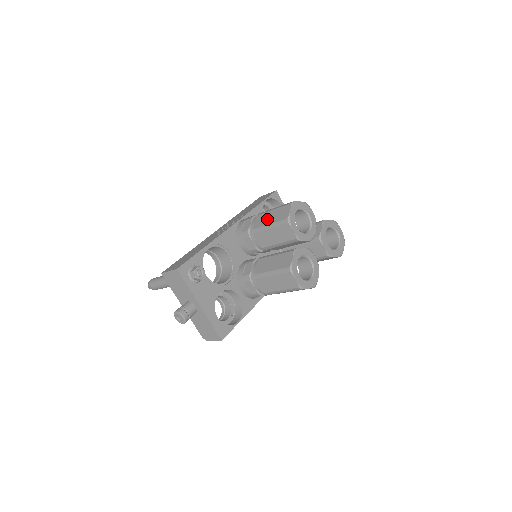
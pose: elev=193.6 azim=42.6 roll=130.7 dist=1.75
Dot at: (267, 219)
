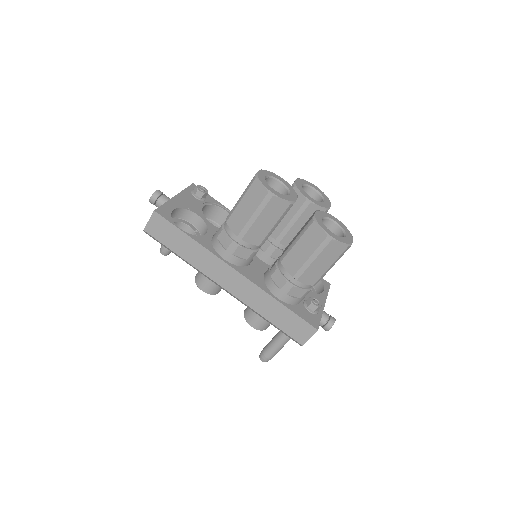
Dot at: occluded
